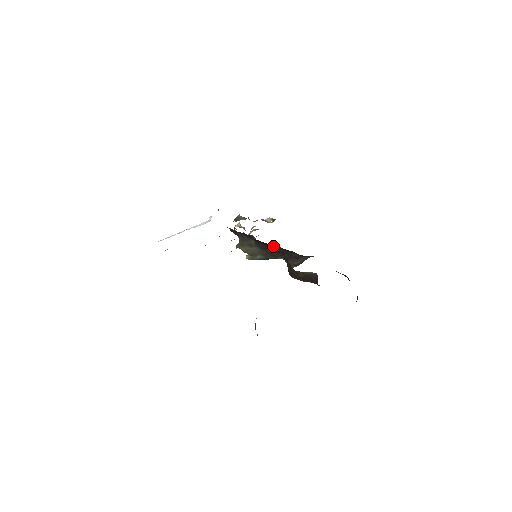
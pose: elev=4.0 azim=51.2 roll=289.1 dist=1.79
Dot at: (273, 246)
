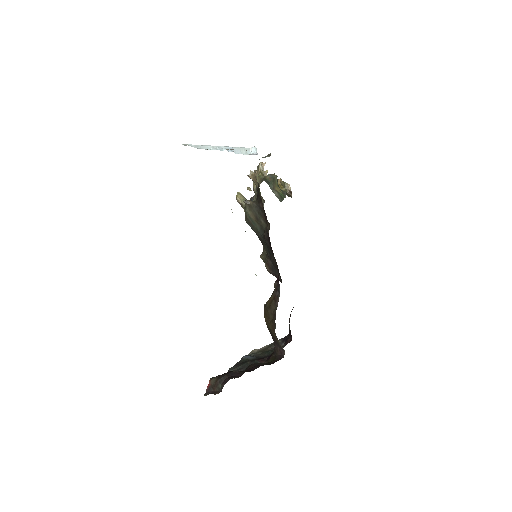
Dot at: occluded
